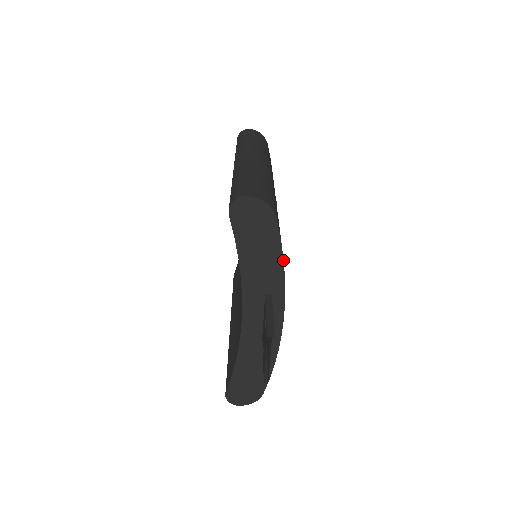
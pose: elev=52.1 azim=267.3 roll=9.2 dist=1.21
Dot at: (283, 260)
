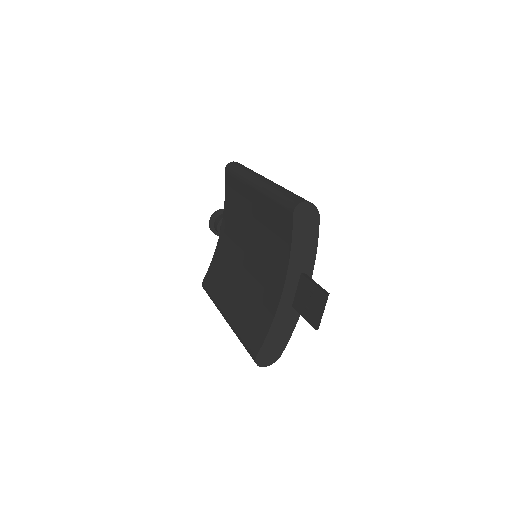
Dot at: occluded
